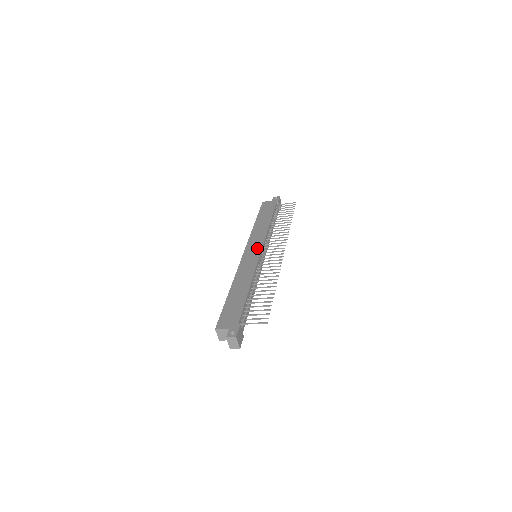
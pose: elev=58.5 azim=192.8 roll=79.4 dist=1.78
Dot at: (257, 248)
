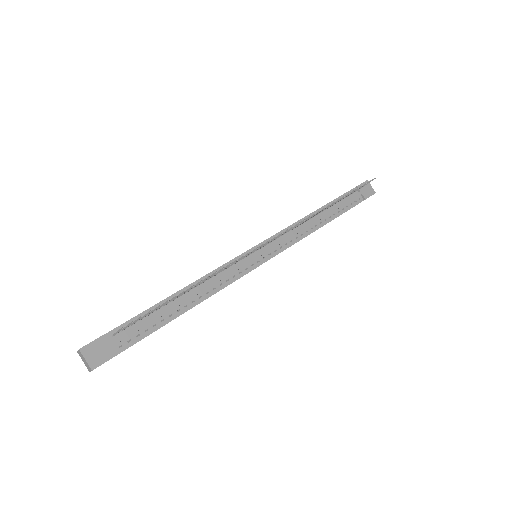
Dot at: occluded
